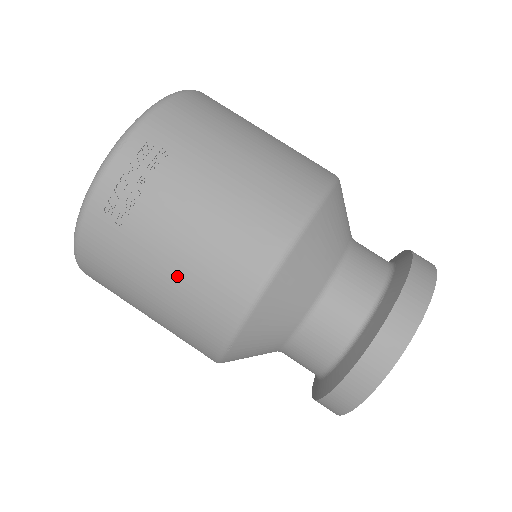
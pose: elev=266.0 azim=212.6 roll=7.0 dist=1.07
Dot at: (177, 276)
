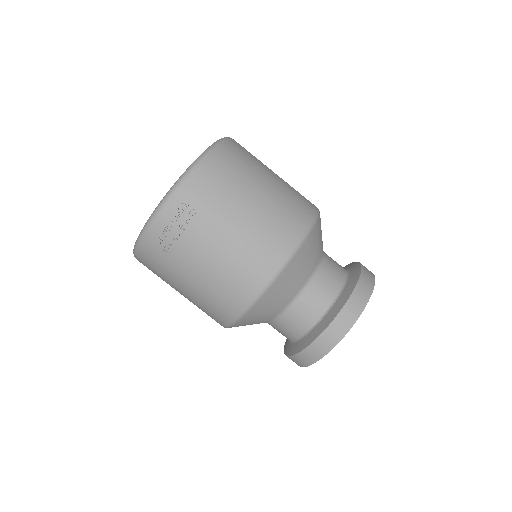
Dot at: (201, 286)
